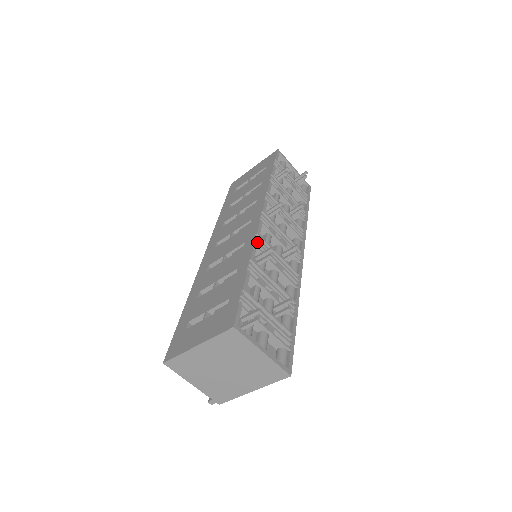
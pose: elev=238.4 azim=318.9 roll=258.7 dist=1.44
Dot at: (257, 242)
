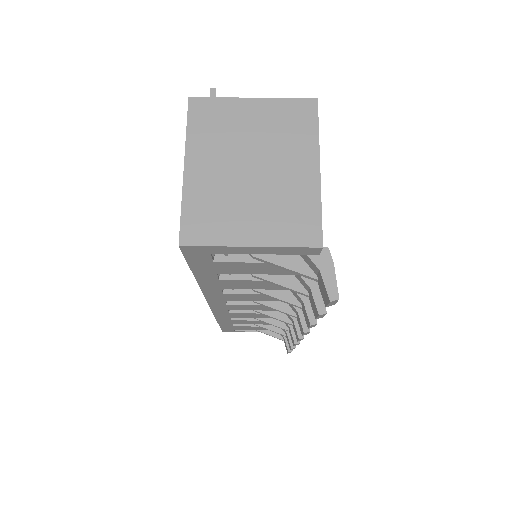
Dot at: occluded
